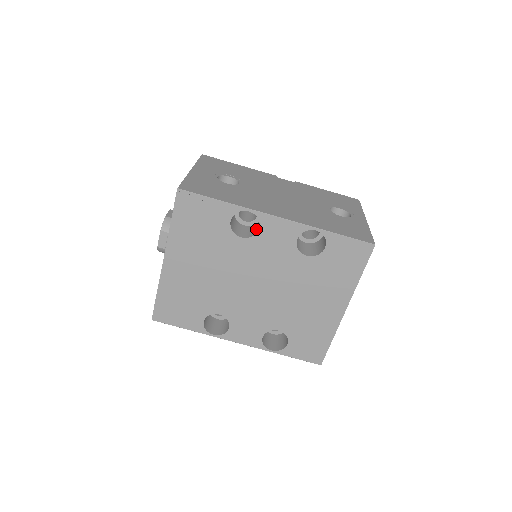
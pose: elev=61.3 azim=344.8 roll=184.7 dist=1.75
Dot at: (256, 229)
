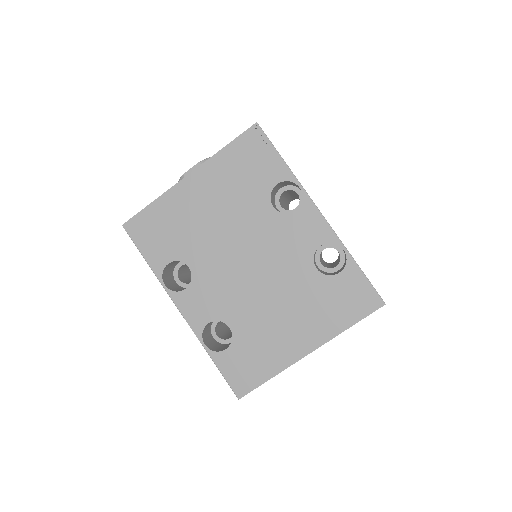
Dot at: occluded
